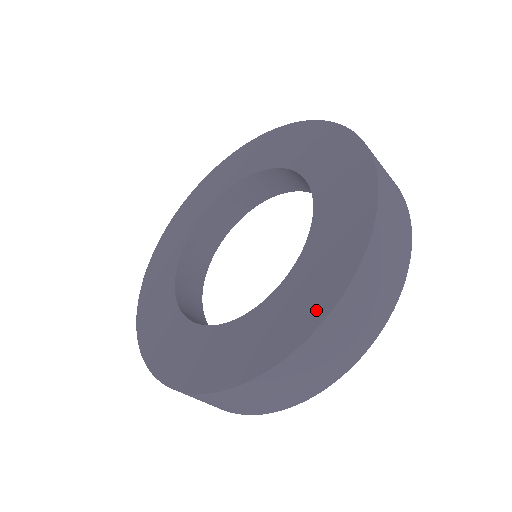
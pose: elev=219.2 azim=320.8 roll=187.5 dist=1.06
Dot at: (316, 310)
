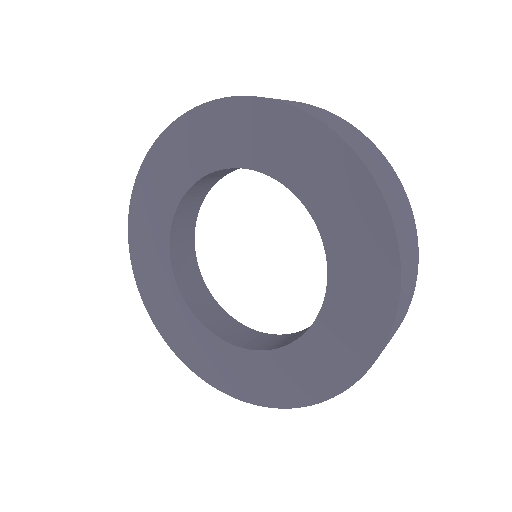
Dot at: (274, 397)
